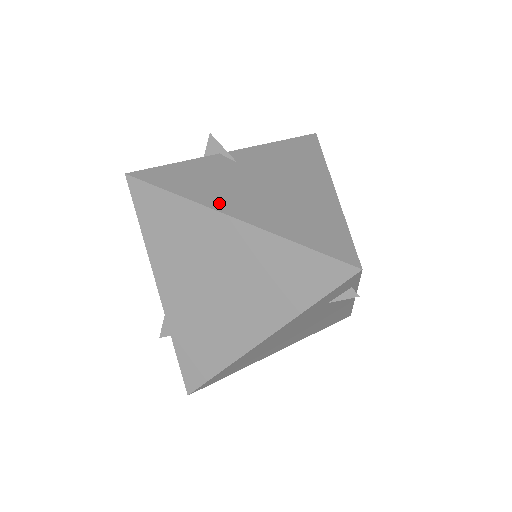
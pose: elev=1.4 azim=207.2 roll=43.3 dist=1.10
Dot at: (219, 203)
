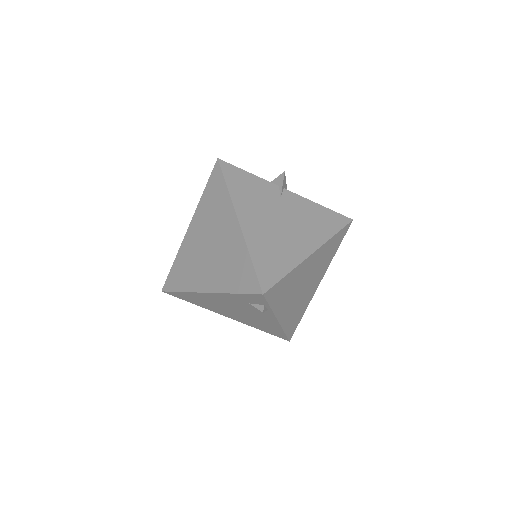
Dot at: (241, 208)
